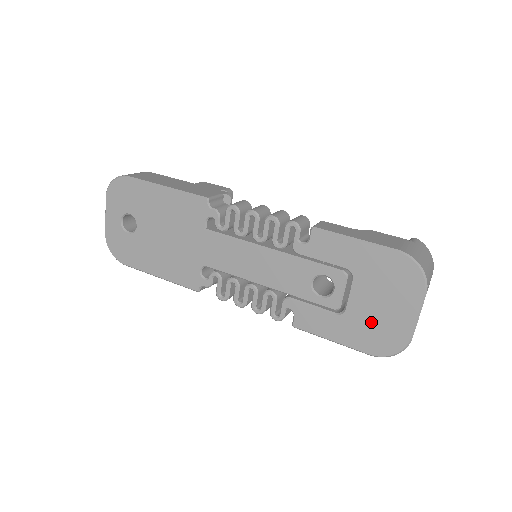
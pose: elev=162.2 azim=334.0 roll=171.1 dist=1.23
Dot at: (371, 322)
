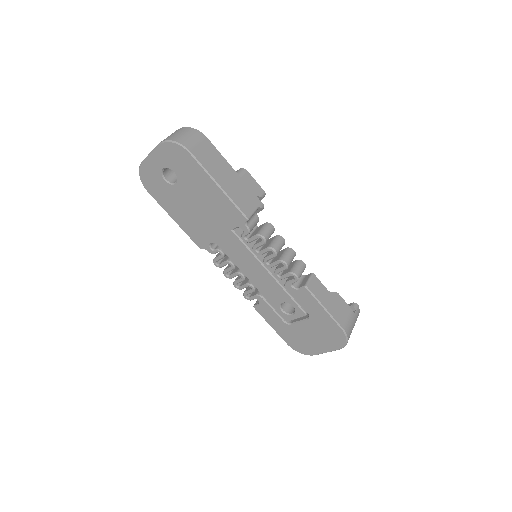
Dot at: (301, 337)
